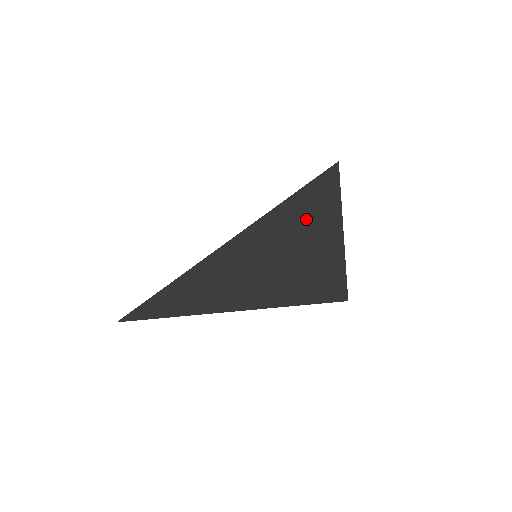
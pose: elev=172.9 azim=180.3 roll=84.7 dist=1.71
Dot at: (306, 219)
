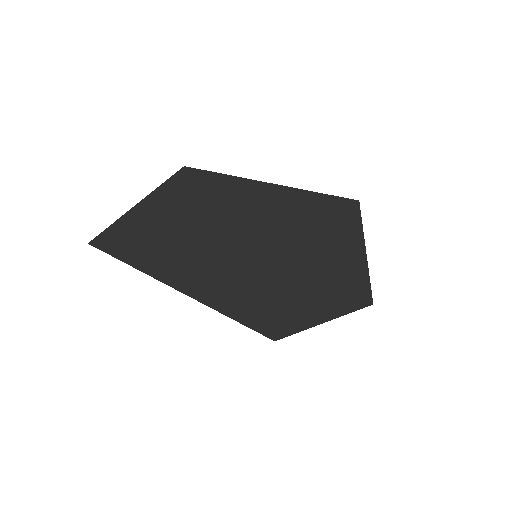
Dot at: (345, 219)
